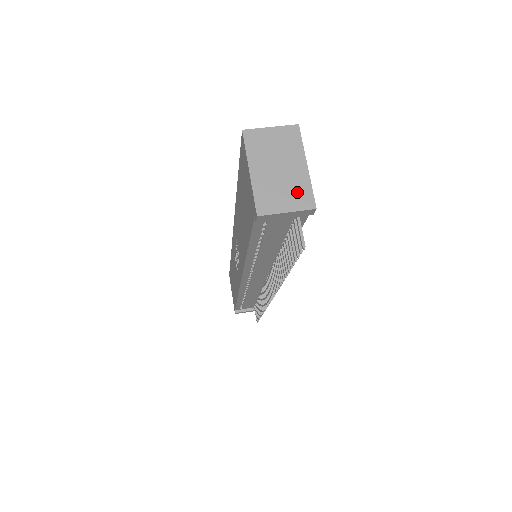
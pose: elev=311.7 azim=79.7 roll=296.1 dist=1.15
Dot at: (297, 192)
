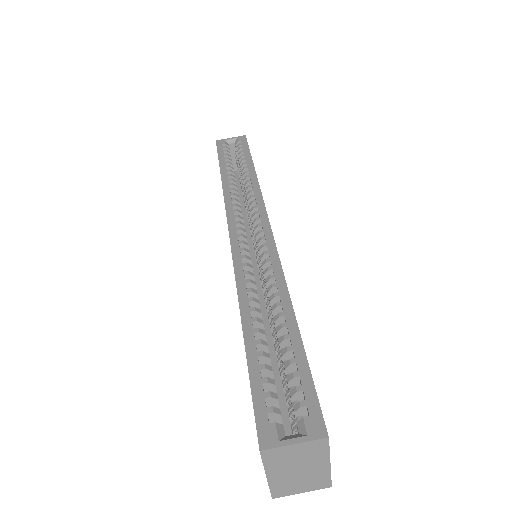
Dot at: (315, 481)
